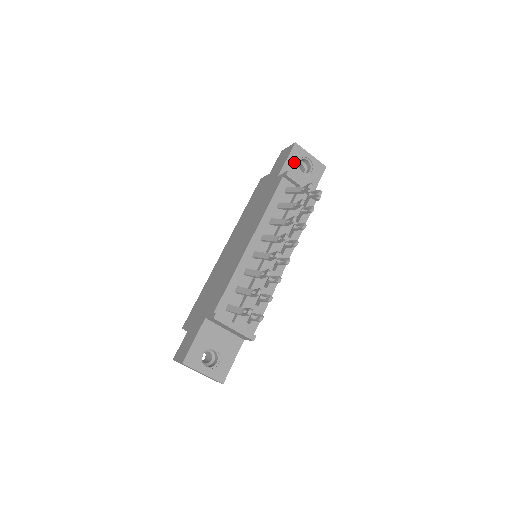
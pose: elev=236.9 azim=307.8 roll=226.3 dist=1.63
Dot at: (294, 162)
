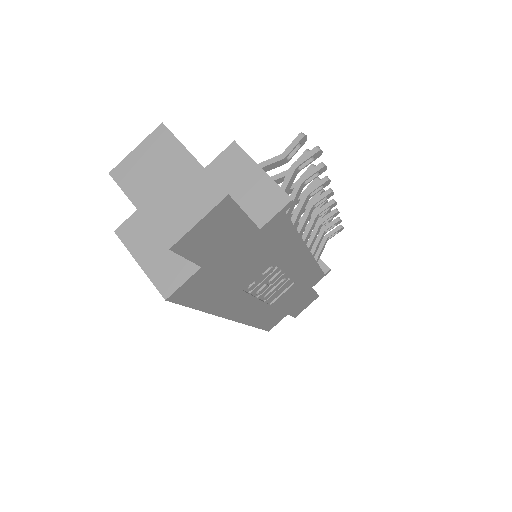
Dot at: occluded
